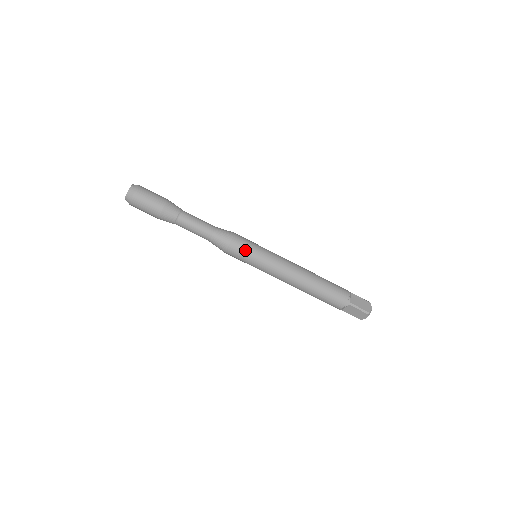
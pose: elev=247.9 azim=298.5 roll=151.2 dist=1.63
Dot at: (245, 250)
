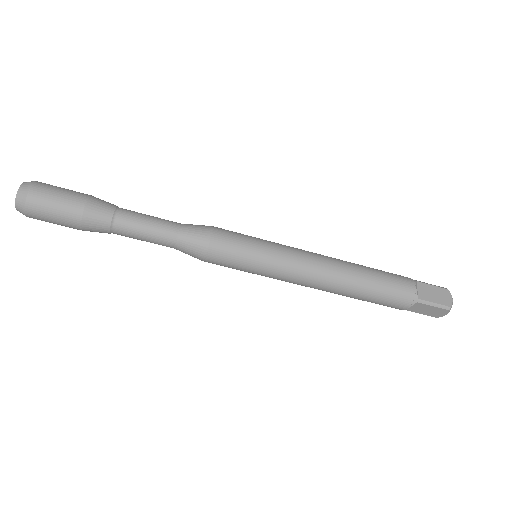
Dot at: (236, 253)
